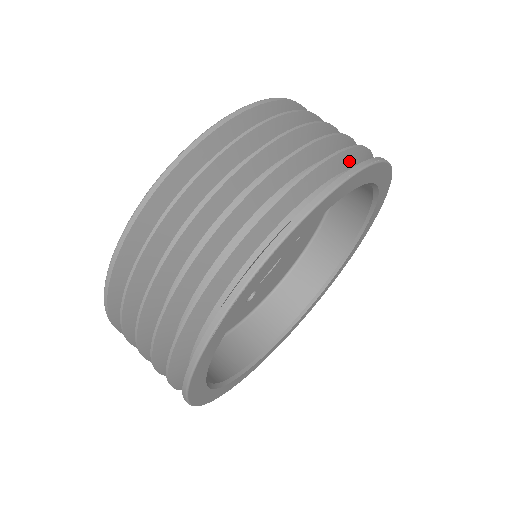
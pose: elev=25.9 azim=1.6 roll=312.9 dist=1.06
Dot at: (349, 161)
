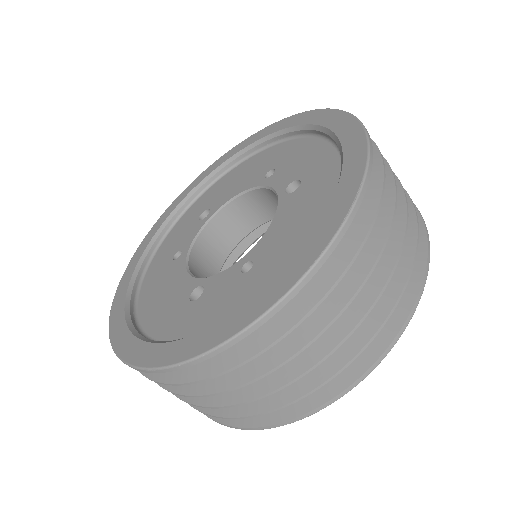
Dot at: occluded
